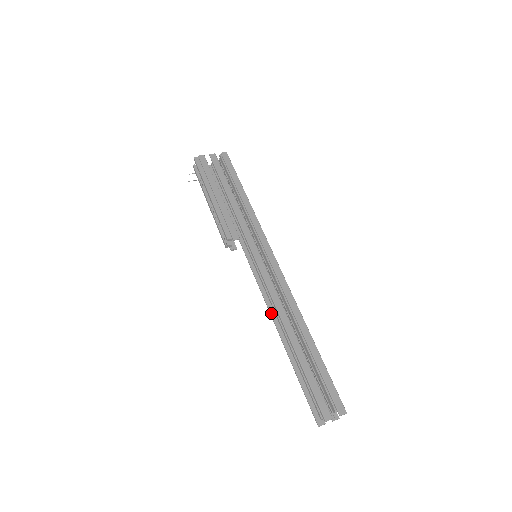
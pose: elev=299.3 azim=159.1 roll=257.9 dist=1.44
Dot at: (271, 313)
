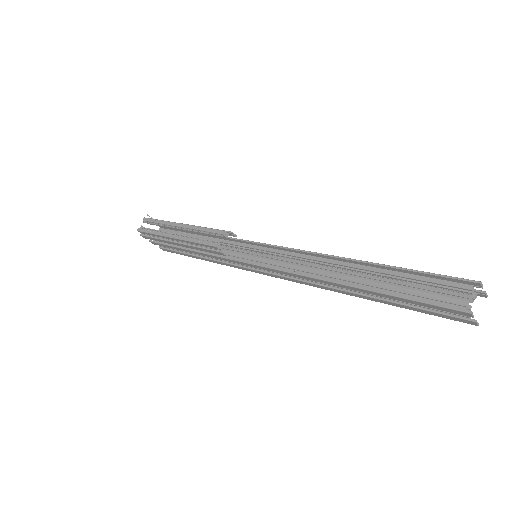
Dot at: (309, 275)
